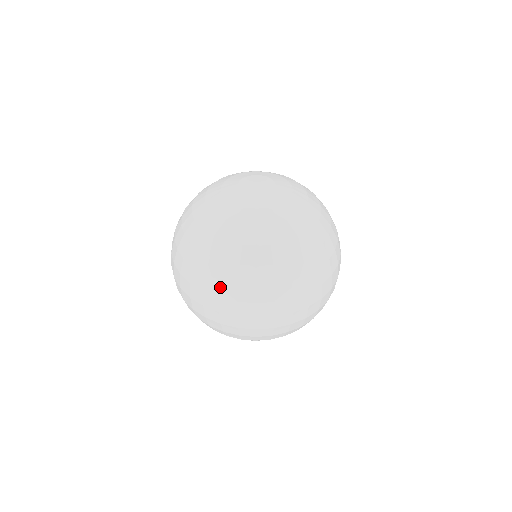
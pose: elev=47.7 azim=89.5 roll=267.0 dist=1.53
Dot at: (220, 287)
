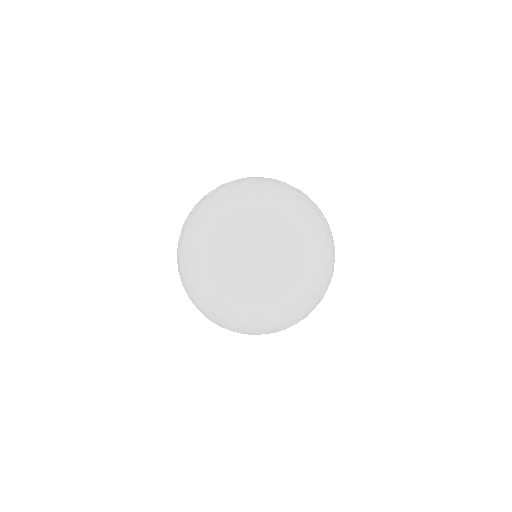
Dot at: (262, 323)
